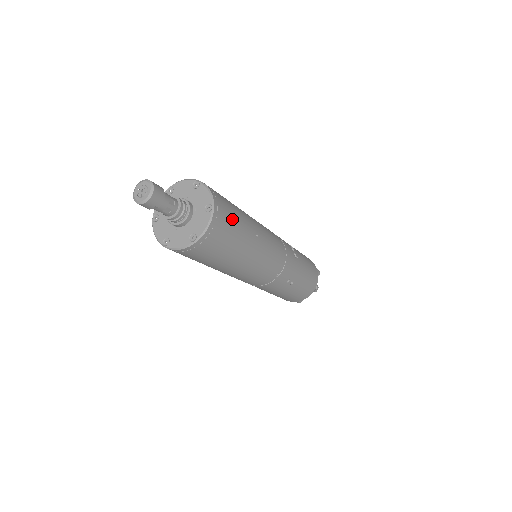
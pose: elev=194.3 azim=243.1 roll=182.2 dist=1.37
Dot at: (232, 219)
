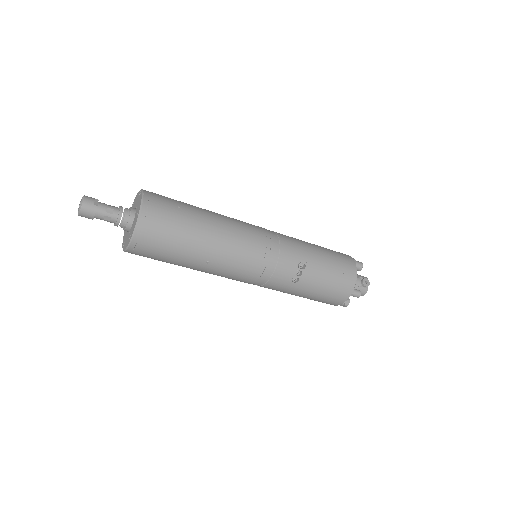
Dot at: (162, 250)
